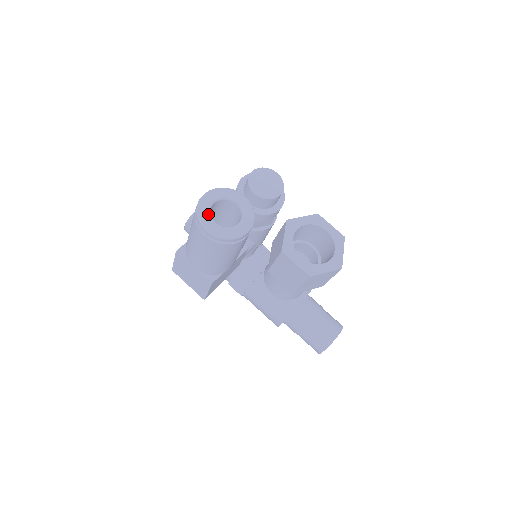
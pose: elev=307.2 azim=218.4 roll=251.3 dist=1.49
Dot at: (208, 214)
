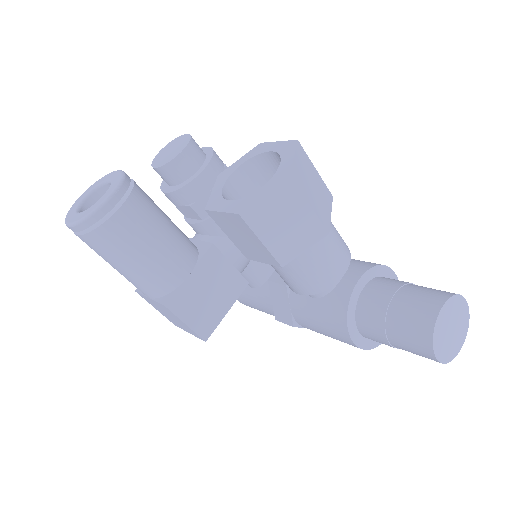
Dot at: (74, 210)
